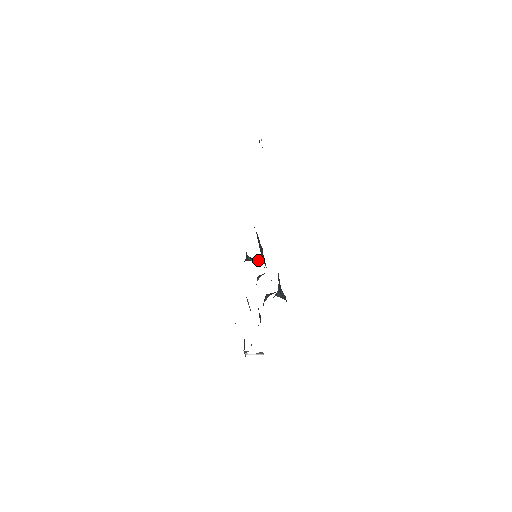
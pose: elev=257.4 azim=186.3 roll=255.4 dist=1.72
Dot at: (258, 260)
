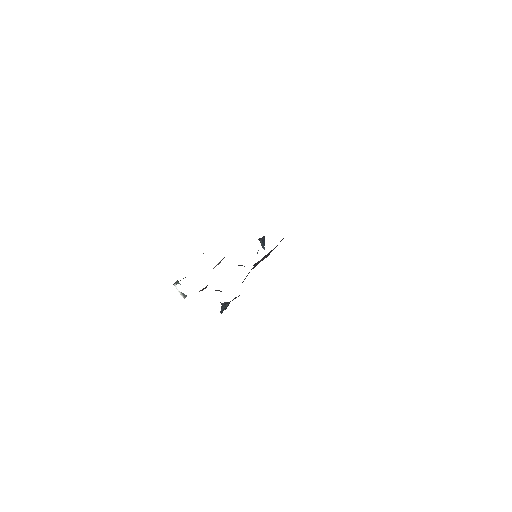
Dot at: occluded
